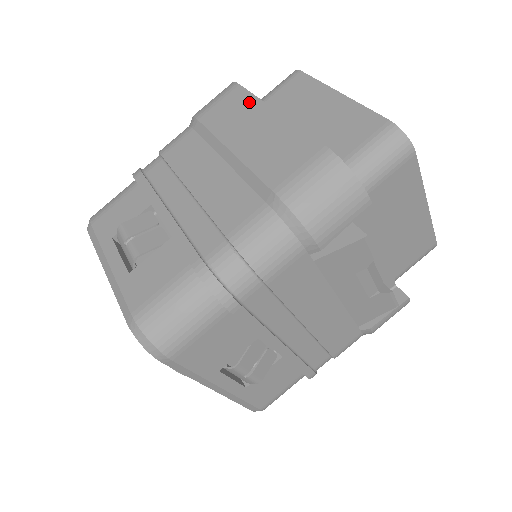
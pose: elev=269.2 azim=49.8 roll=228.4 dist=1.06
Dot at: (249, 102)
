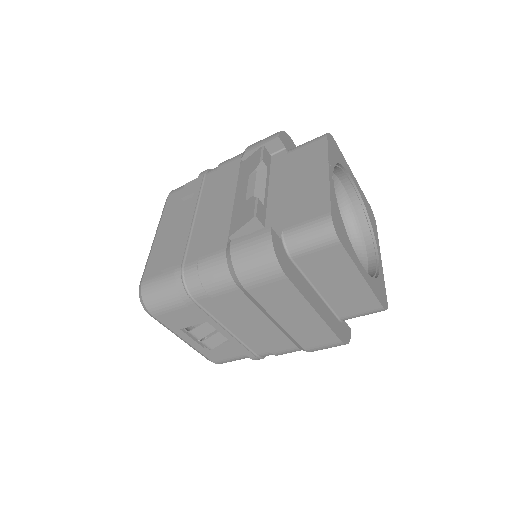
Dot at: (295, 297)
